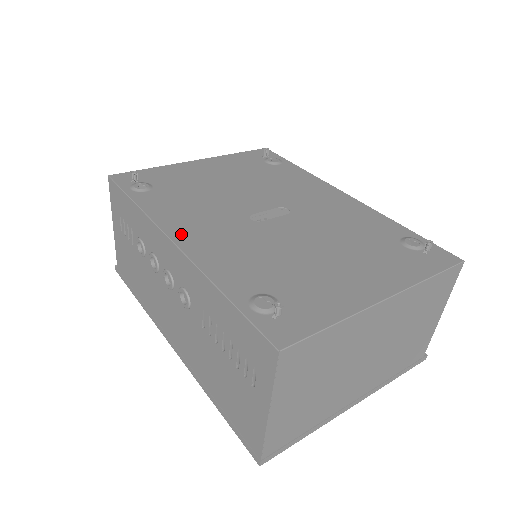
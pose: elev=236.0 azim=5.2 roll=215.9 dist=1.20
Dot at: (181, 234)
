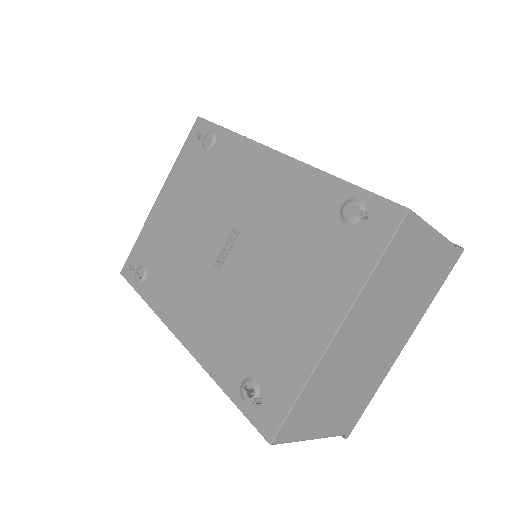
Dot at: (180, 327)
